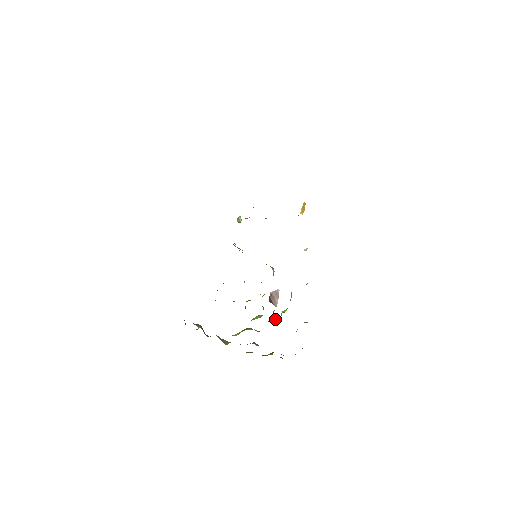
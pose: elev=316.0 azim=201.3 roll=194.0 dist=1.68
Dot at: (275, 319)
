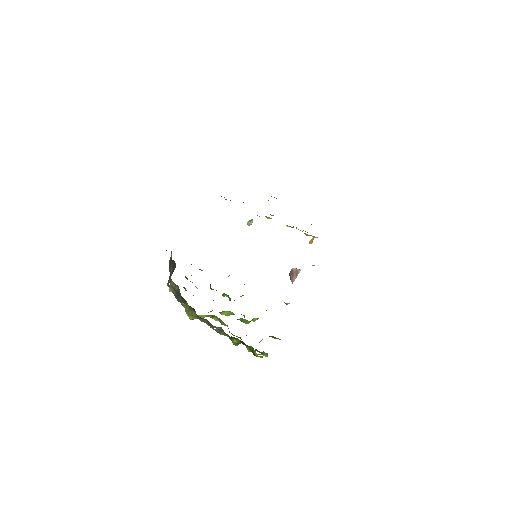
Dot at: (246, 320)
